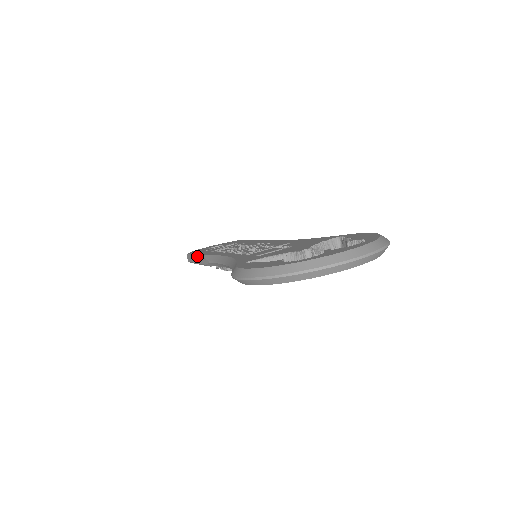
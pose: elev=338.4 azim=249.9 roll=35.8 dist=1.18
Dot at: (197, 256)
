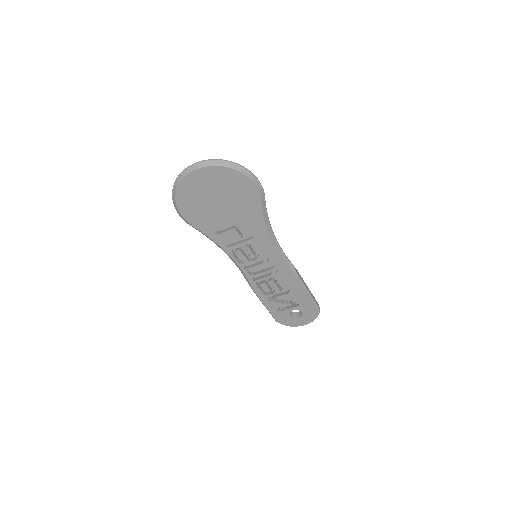
Dot at: occluded
